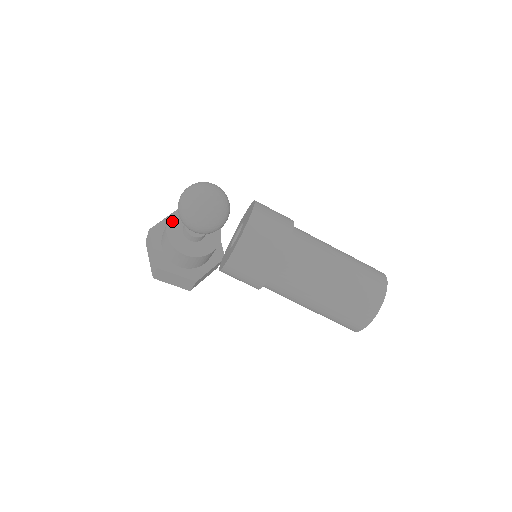
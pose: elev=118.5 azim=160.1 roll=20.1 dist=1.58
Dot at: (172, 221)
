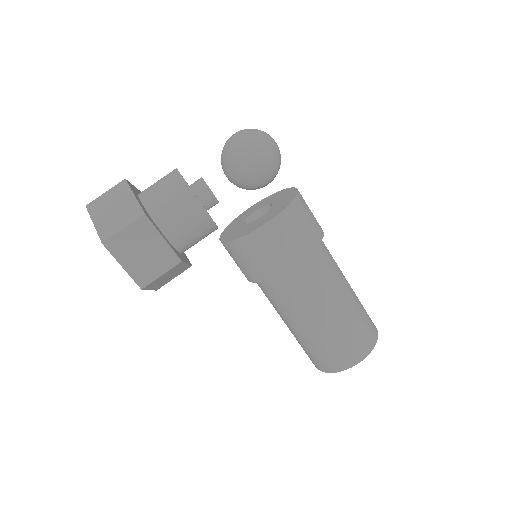
Dot at: occluded
